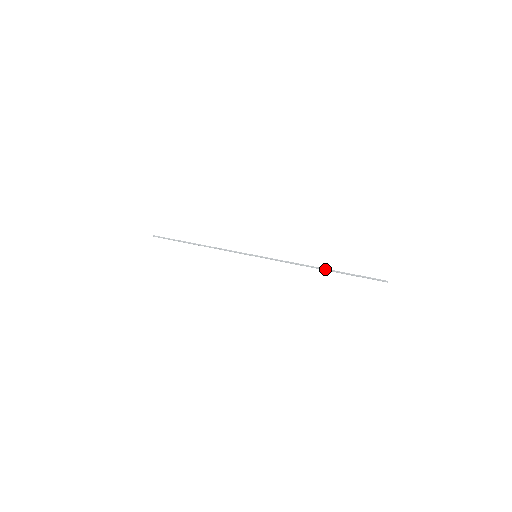
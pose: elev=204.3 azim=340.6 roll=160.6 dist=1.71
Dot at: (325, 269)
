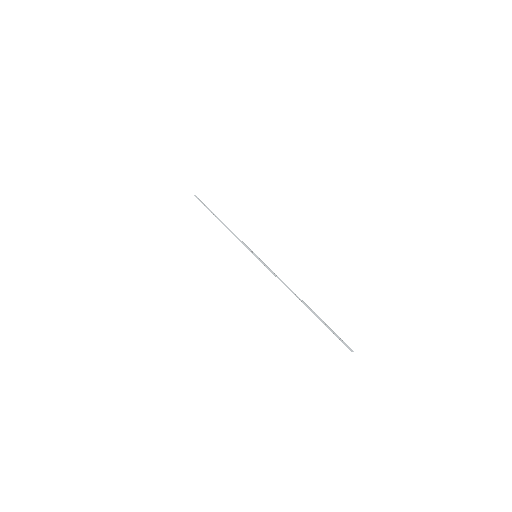
Dot at: (304, 303)
